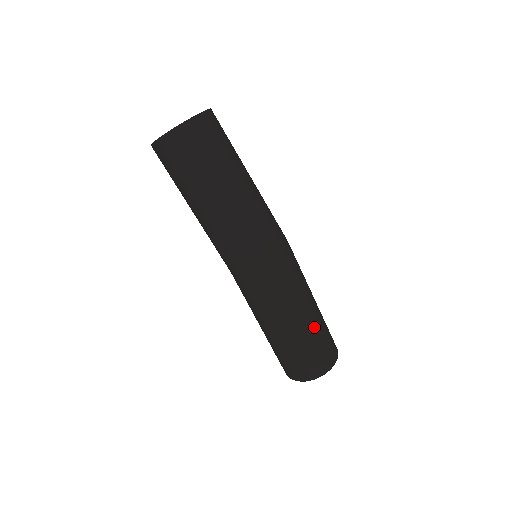
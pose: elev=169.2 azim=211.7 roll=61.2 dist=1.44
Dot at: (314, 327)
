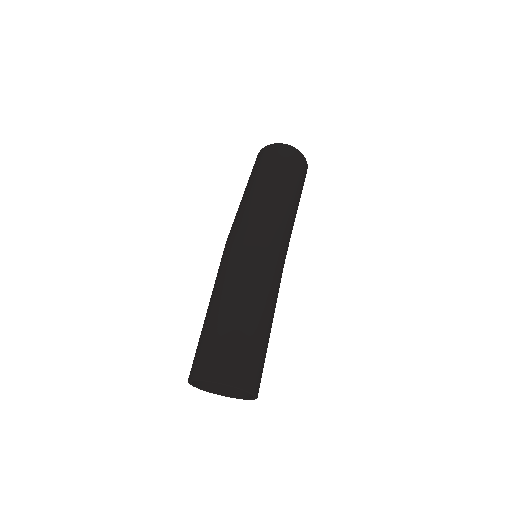
Dot at: (236, 320)
